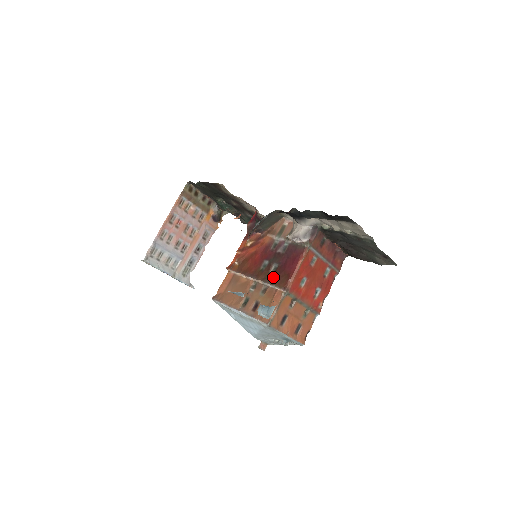
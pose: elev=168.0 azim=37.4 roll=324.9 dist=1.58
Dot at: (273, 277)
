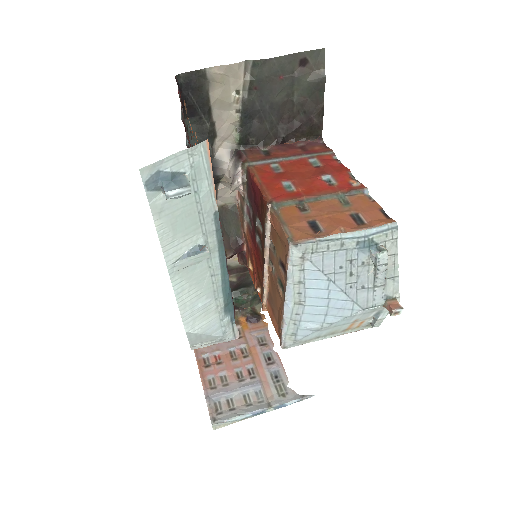
Dot at: (262, 227)
